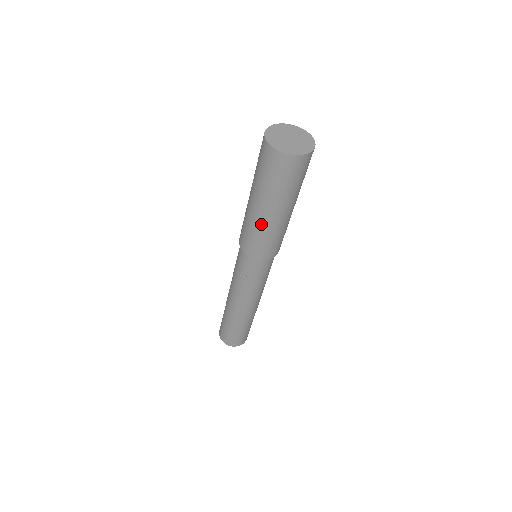
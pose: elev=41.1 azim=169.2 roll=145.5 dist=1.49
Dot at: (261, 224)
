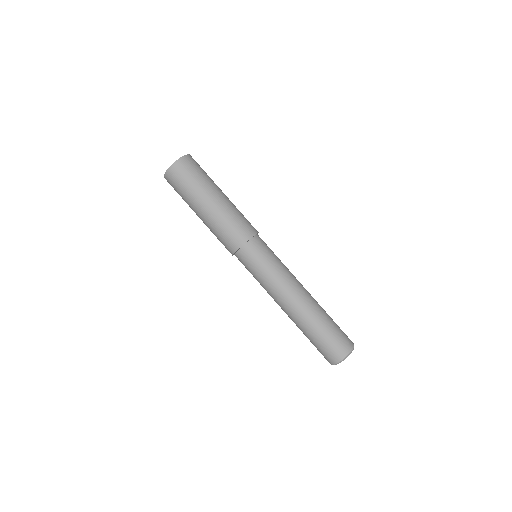
Dot at: (221, 211)
